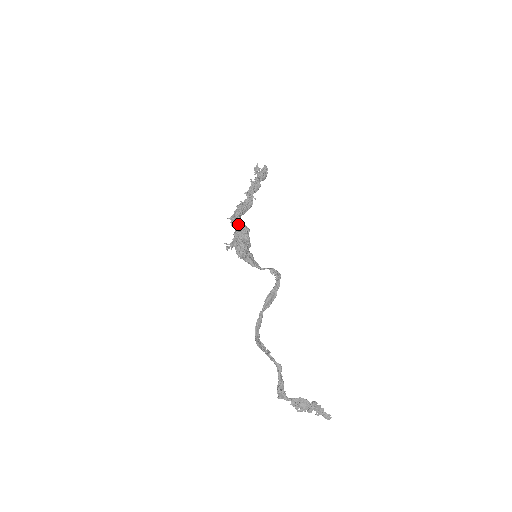
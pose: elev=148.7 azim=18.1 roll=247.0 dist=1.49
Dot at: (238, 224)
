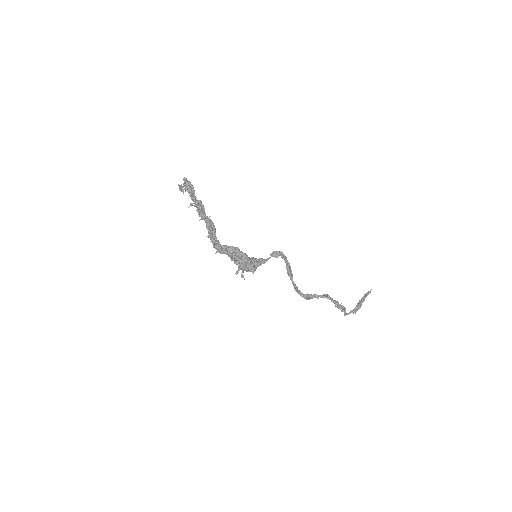
Dot at: (227, 252)
